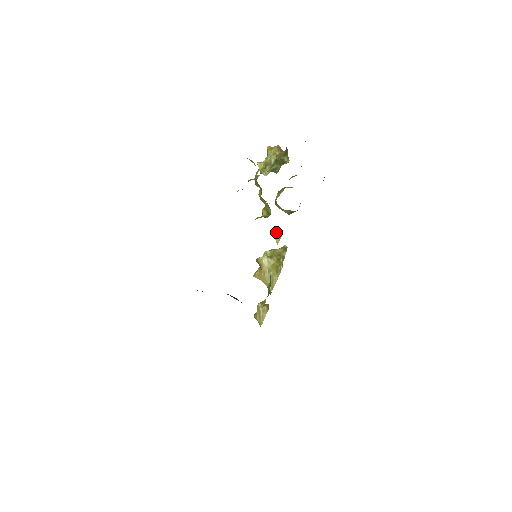
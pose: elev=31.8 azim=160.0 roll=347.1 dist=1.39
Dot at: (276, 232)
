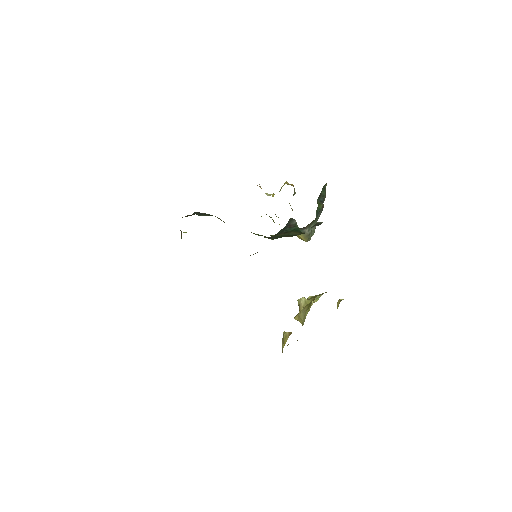
Dot at: (339, 300)
